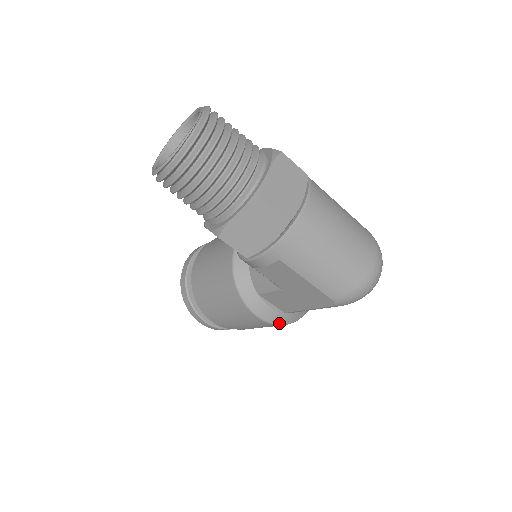
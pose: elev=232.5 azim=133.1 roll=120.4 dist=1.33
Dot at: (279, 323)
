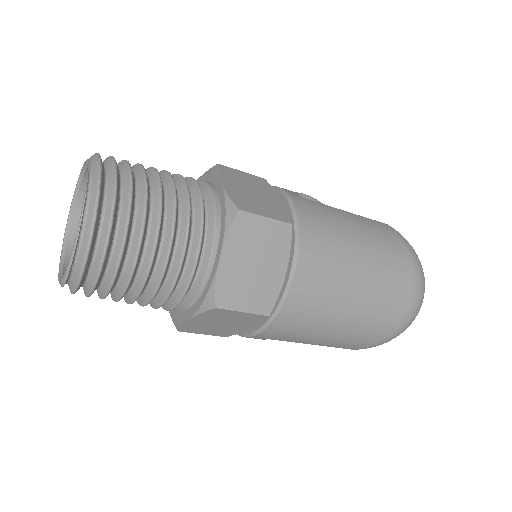
Dot at: occluded
